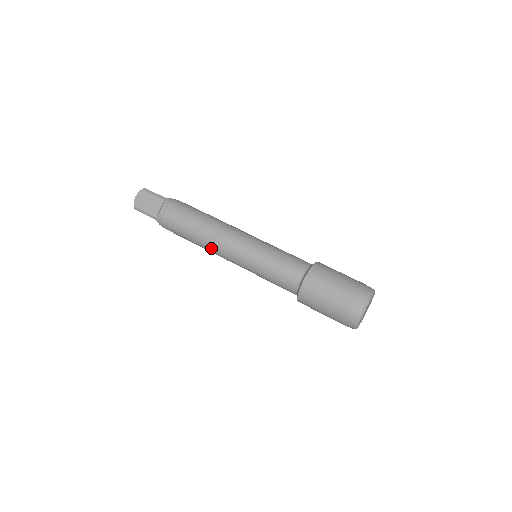
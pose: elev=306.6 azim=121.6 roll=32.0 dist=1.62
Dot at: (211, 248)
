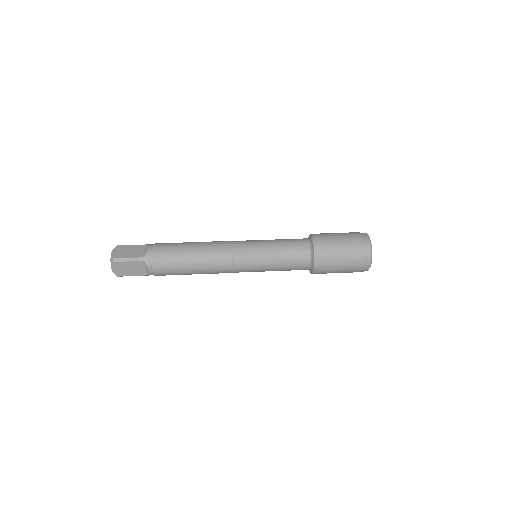
Dot at: (214, 258)
